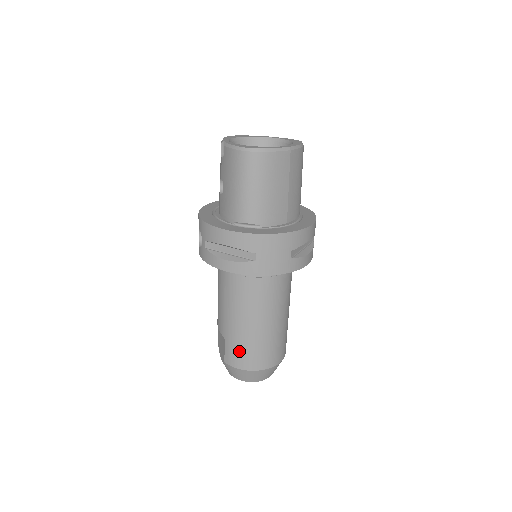
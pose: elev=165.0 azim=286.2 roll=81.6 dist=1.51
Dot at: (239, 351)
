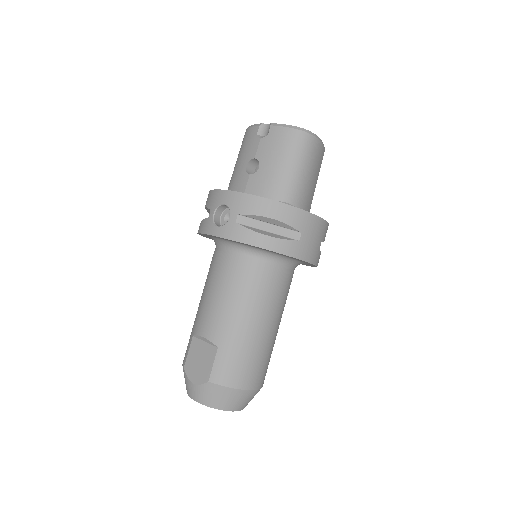
Dot at: (237, 362)
